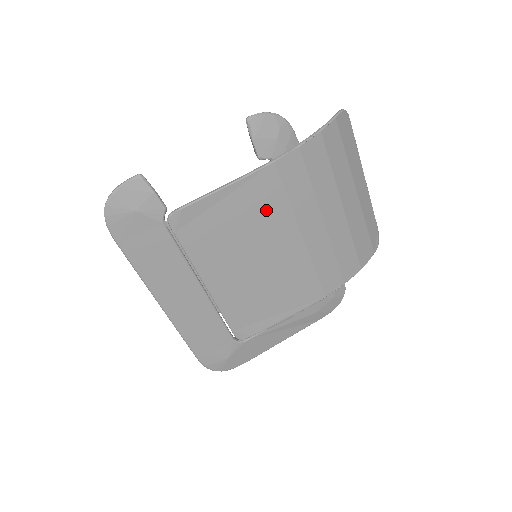
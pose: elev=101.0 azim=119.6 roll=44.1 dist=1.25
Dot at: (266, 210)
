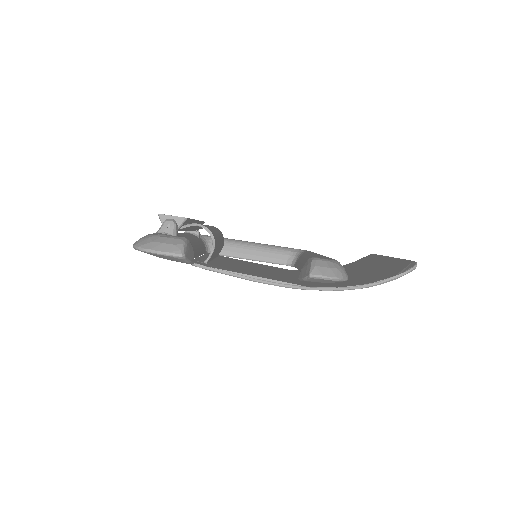
Dot at: occluded
